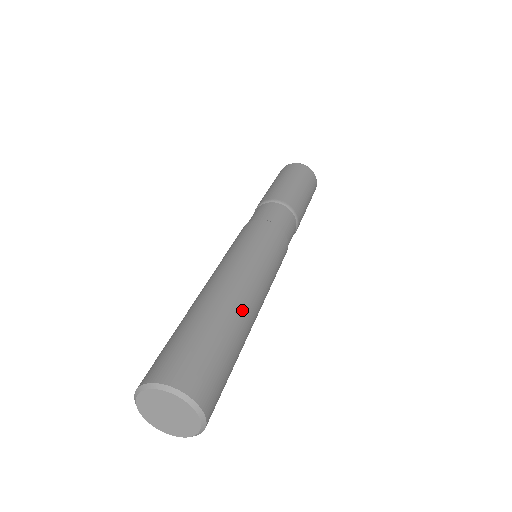
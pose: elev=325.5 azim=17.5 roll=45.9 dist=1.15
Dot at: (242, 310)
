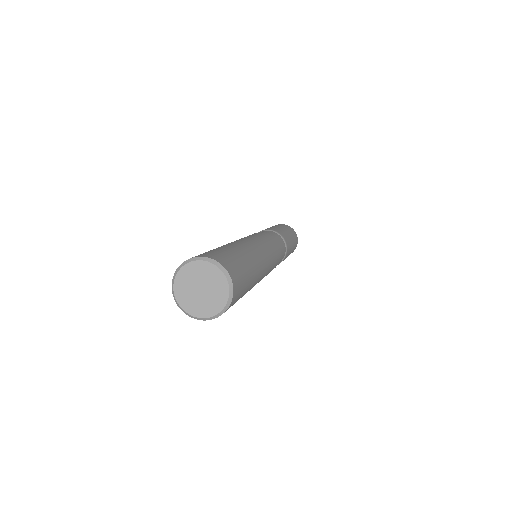
Dot at: (258, 263)
